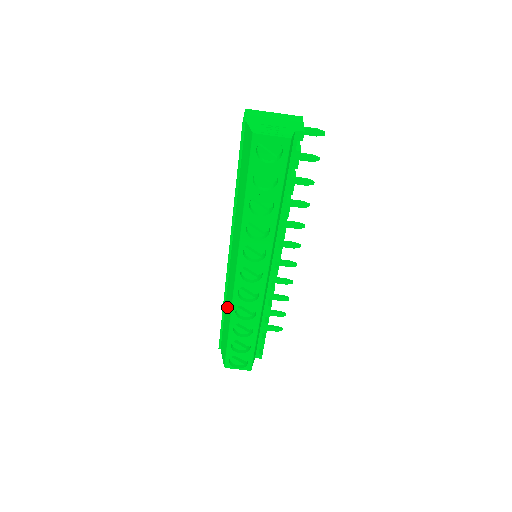
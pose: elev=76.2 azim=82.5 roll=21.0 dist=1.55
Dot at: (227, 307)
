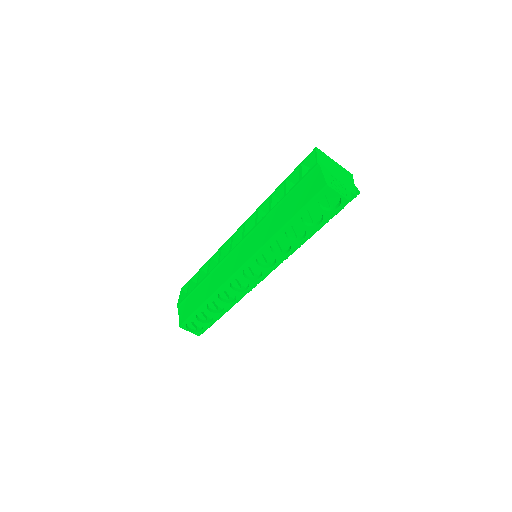
Dot at: (210, 283)
